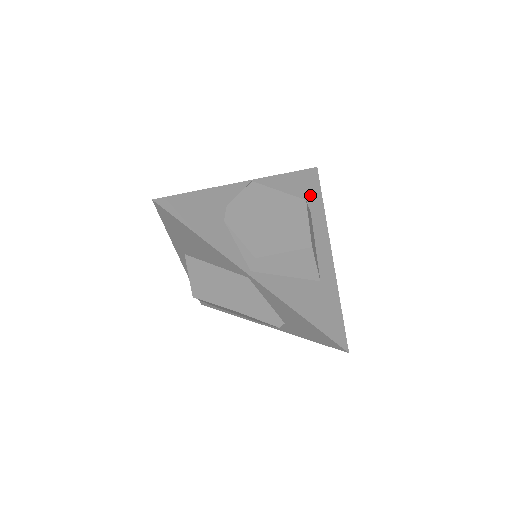
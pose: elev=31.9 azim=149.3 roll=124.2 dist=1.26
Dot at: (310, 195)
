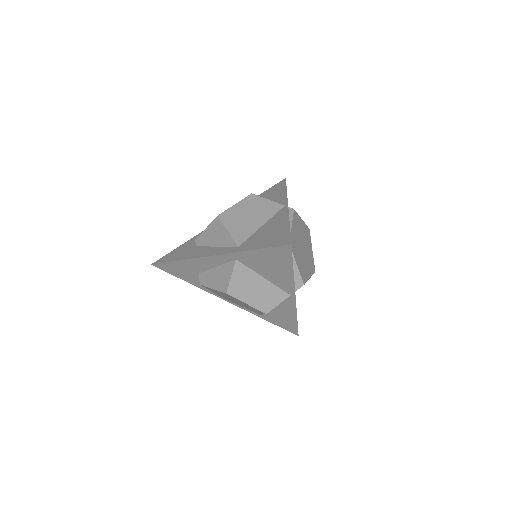
Dot at: occluded
